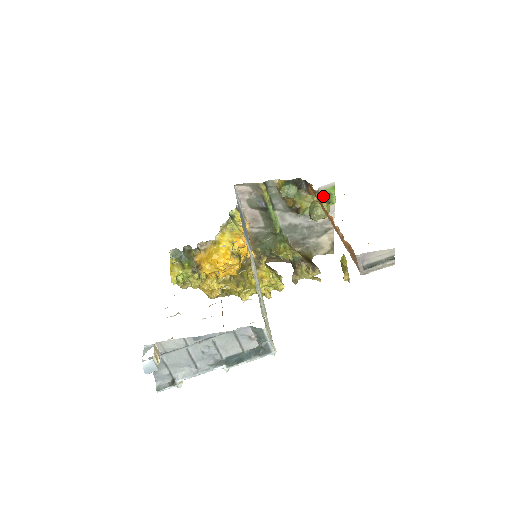
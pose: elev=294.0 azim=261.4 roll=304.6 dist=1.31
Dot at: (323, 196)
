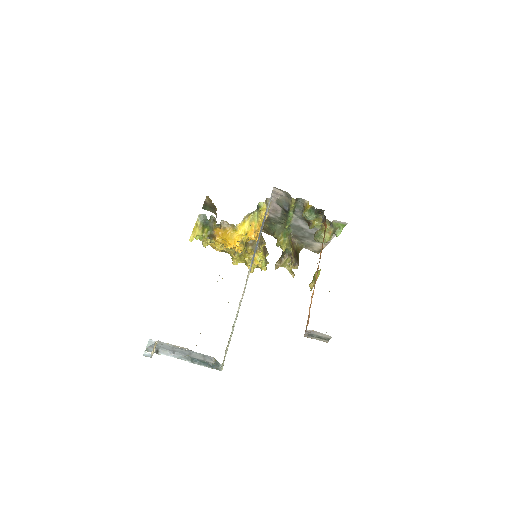
Dot at: (333, 227)
